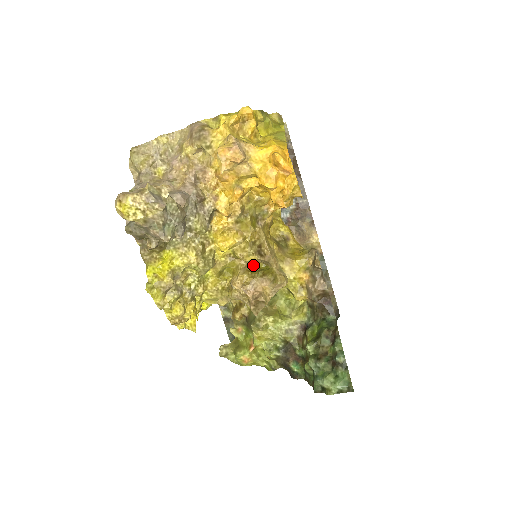
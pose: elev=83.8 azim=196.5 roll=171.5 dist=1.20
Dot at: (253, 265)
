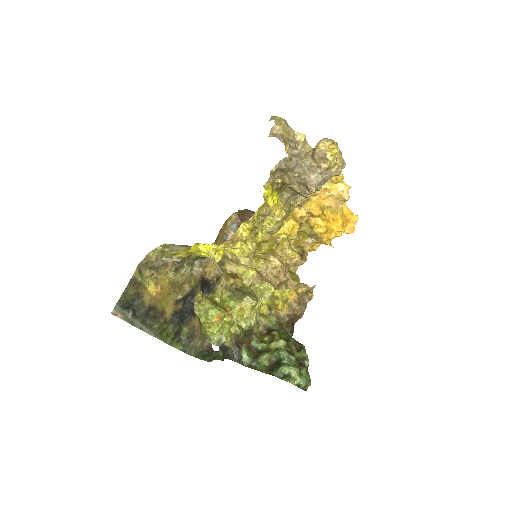
Dot at: occluded
